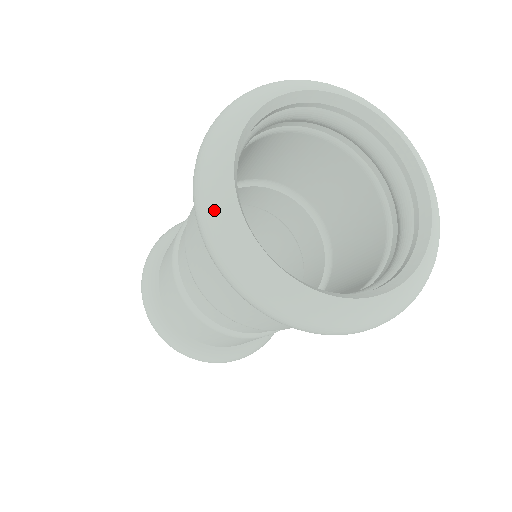
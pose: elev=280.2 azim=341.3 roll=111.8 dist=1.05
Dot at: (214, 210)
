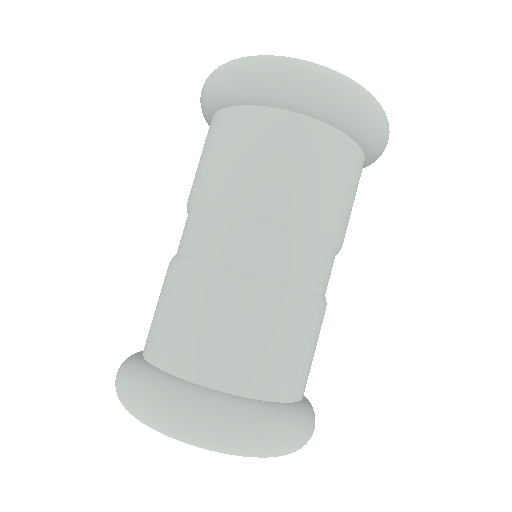
Dot at: (294, 59)
